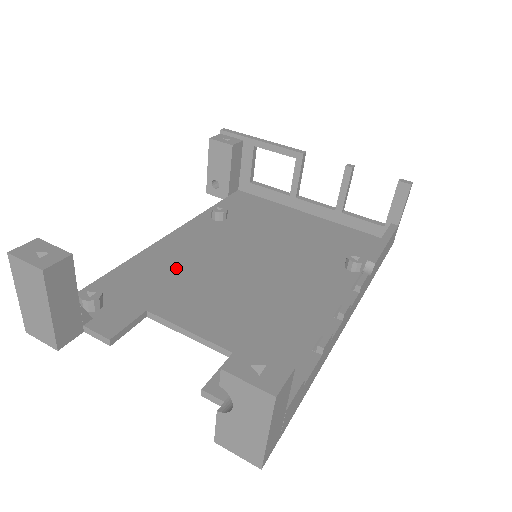
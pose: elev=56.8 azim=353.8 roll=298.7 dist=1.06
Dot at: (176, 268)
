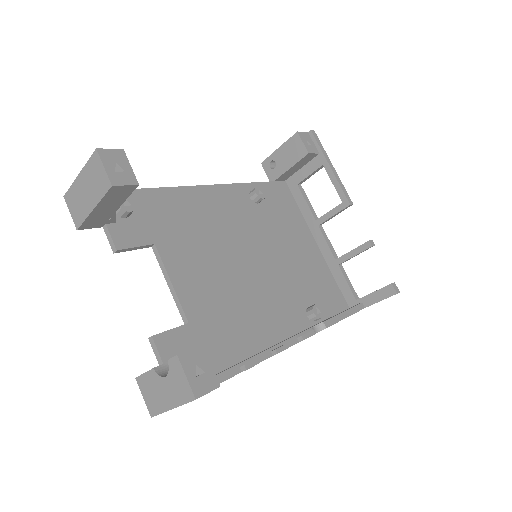
Dot at: (197, 221)
